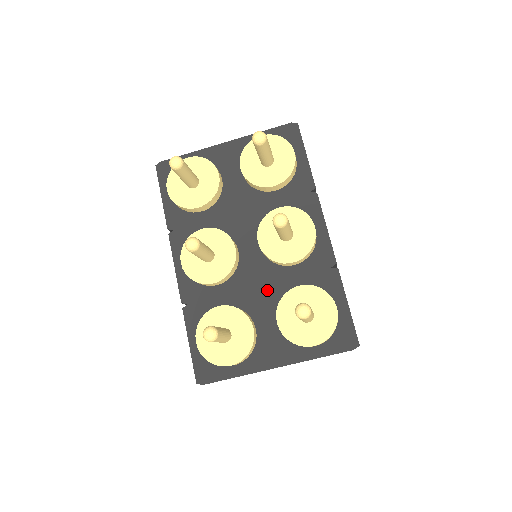
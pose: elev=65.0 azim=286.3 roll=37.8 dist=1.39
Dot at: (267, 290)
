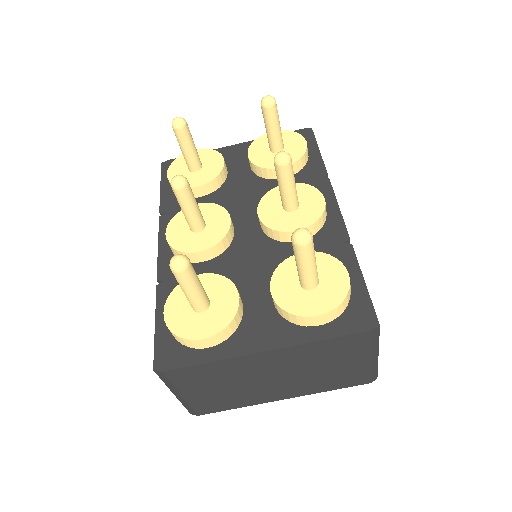
Dot at: (263, 266)
